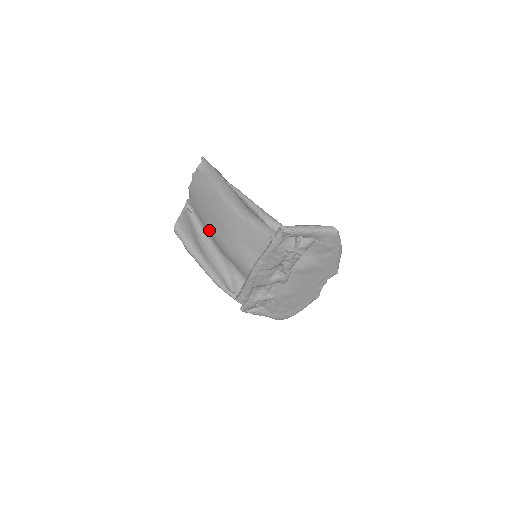
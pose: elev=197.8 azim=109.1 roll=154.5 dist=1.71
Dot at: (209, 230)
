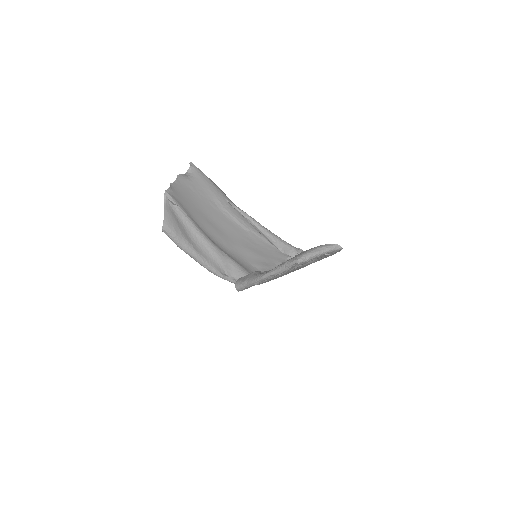
Dot at: (200, 226)
